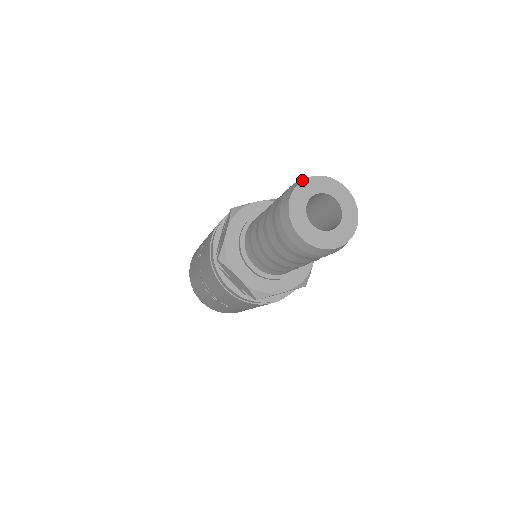
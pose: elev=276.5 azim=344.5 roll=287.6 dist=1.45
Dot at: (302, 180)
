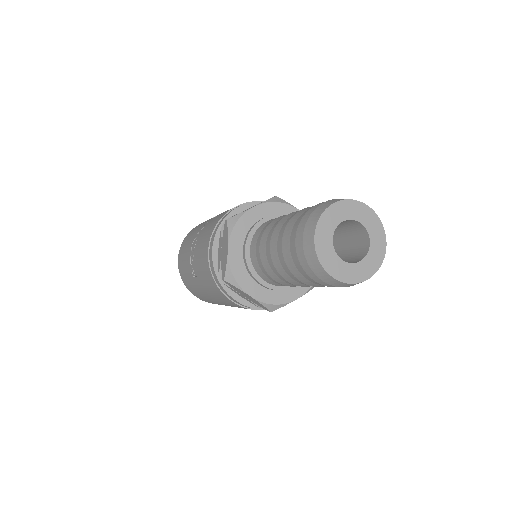
Dot at: occluded
